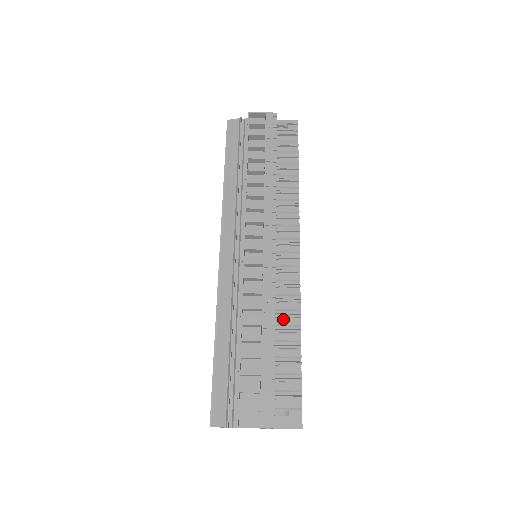
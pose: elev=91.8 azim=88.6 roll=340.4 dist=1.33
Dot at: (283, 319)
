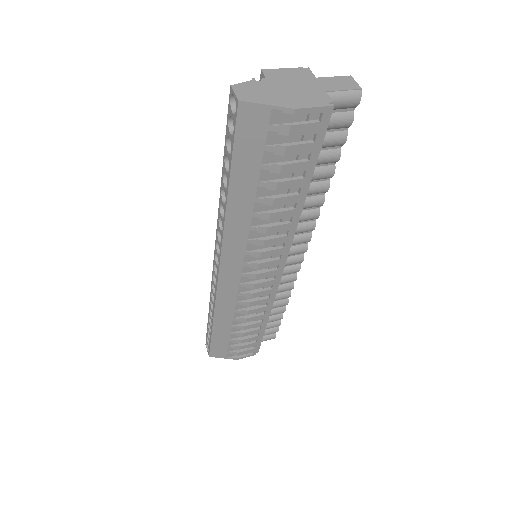
Dot at: occluded
